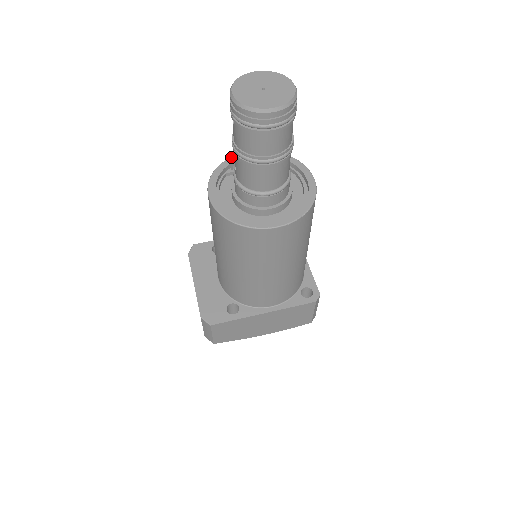
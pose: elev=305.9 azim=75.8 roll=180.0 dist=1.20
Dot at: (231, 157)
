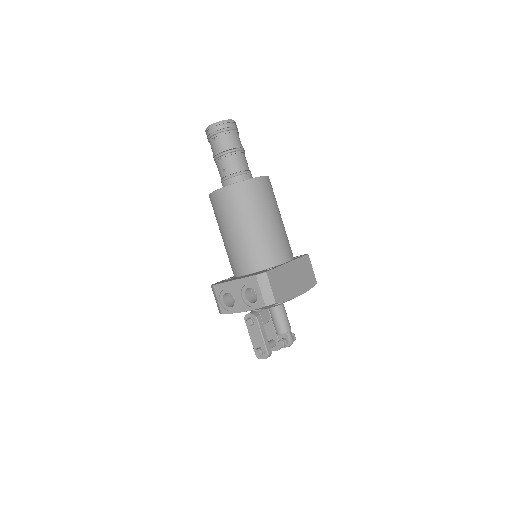
Dot at: occluded
